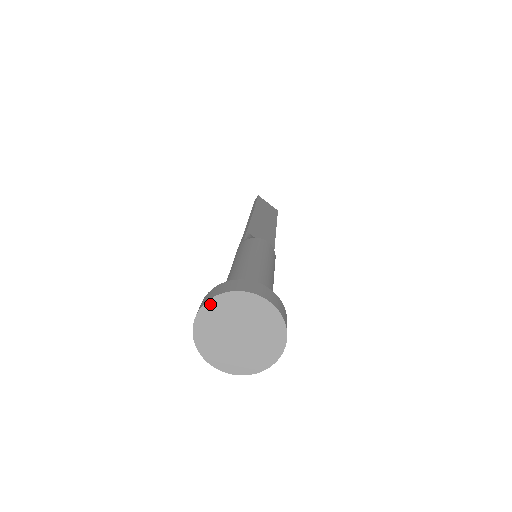
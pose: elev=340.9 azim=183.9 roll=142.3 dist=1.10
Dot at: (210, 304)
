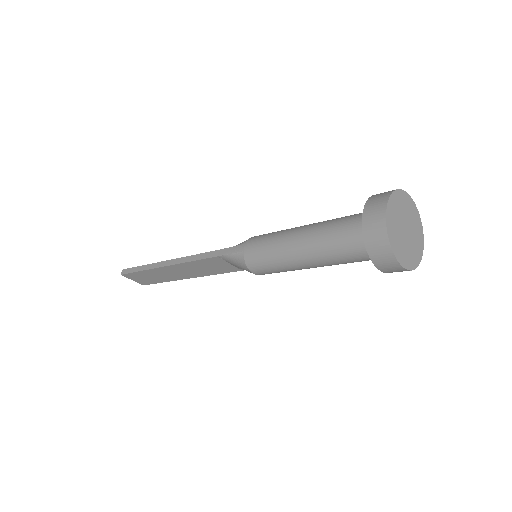
Dot at: (389, 205)
